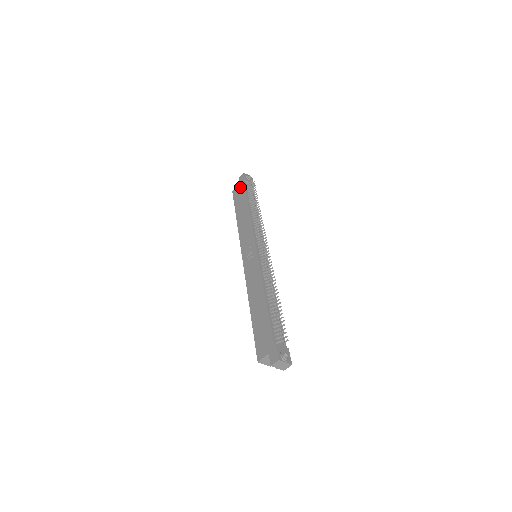
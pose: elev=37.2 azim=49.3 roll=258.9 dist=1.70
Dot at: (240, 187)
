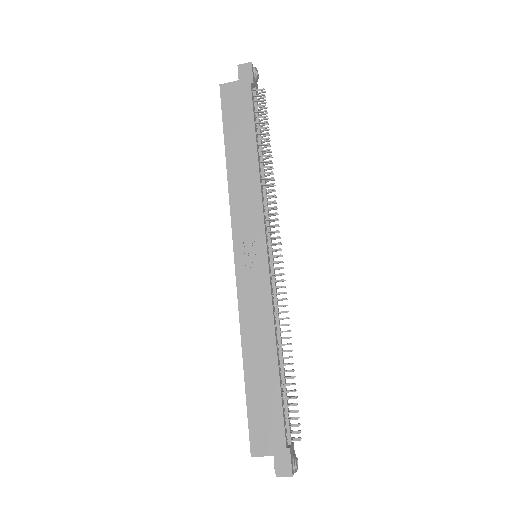
Dot at: (241, 91)
